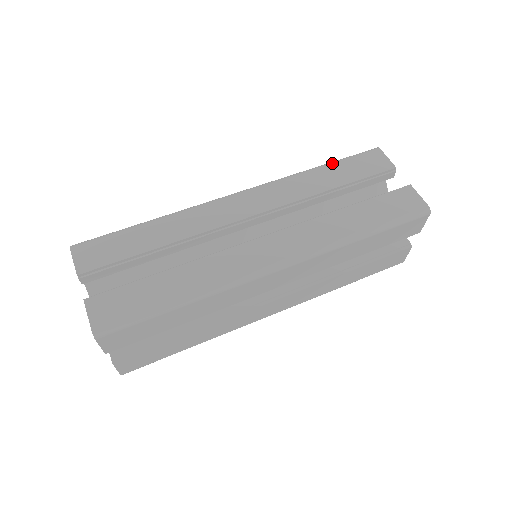
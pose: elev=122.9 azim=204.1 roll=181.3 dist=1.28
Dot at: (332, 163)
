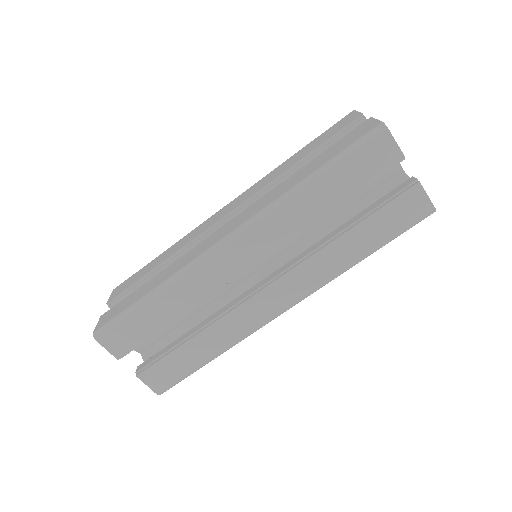
Dot at: (306, 145)
